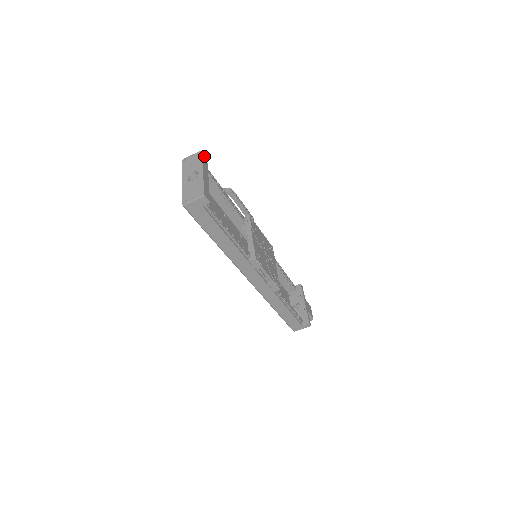
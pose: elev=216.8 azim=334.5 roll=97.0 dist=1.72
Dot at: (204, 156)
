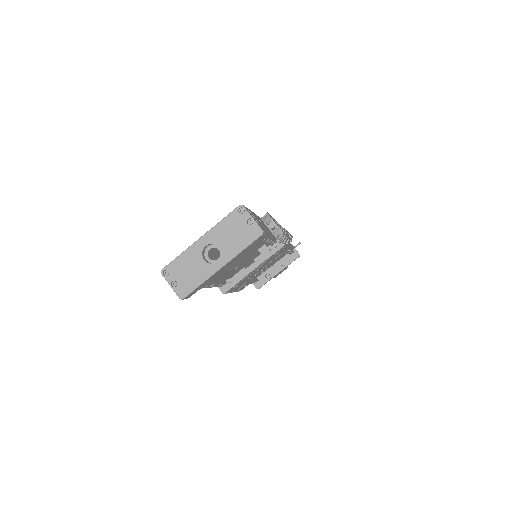
Dot at: (260, 238)
